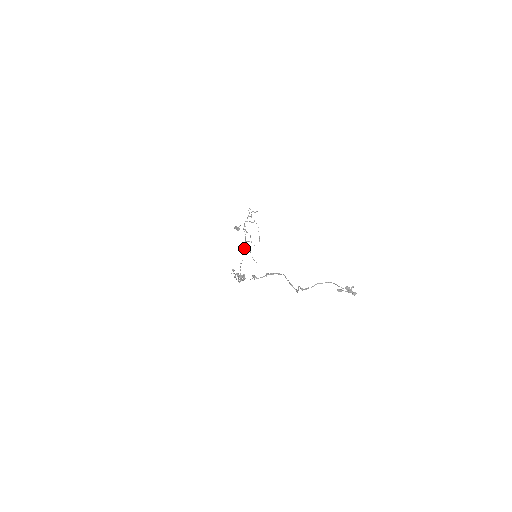
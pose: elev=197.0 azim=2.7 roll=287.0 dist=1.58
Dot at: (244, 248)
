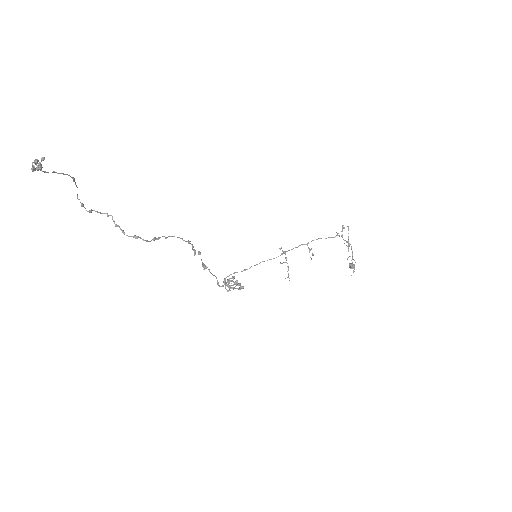
Dot at: (284, 262)
